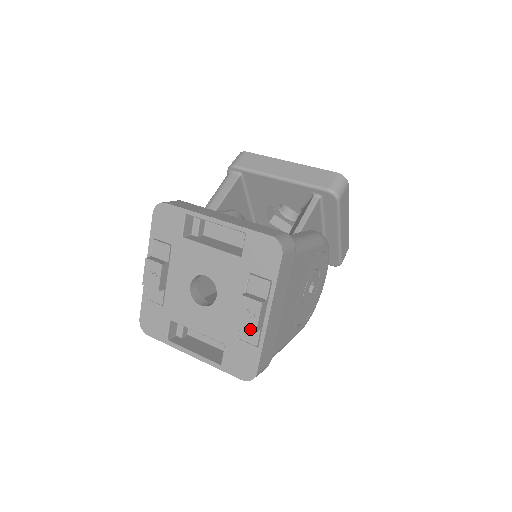
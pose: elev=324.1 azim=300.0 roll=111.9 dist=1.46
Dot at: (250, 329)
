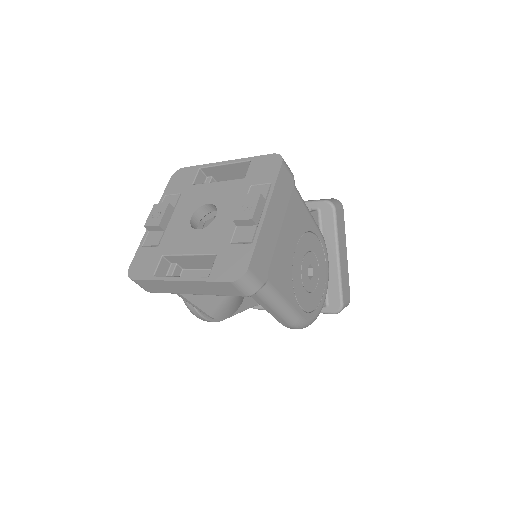
Dot at: (246, 219)
